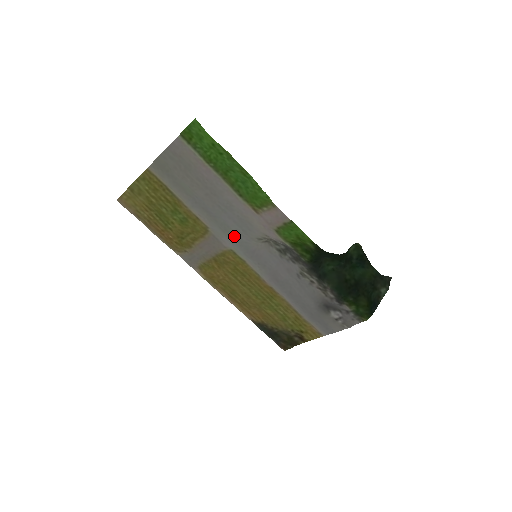
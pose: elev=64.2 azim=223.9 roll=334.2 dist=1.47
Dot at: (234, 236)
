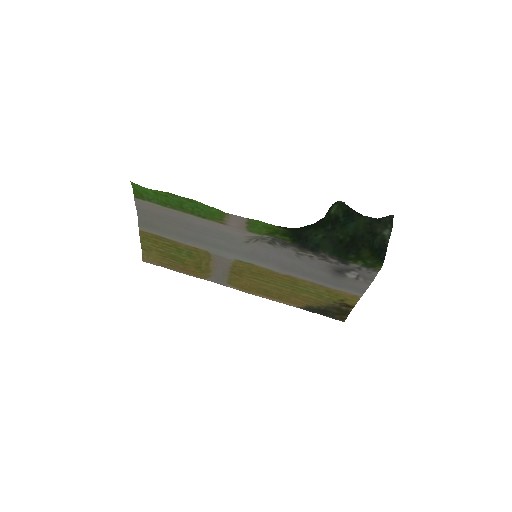
Dot at: (228, 249)
